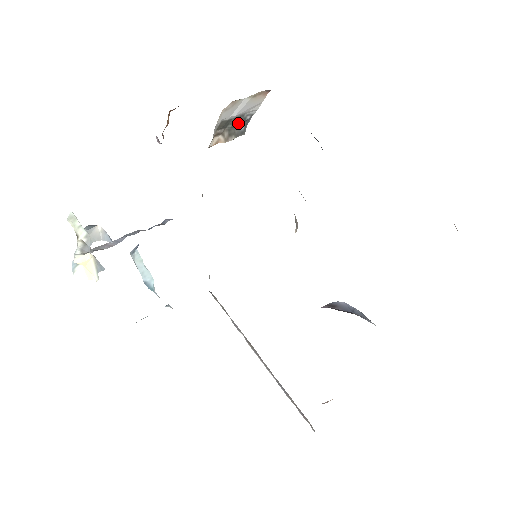
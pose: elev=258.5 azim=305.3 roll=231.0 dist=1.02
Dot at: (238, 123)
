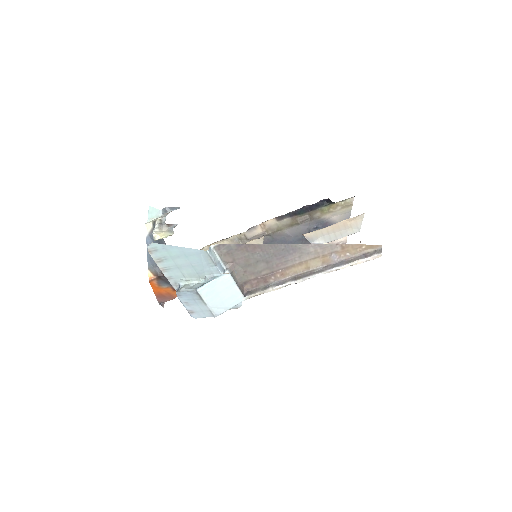
Dot at: occluded
